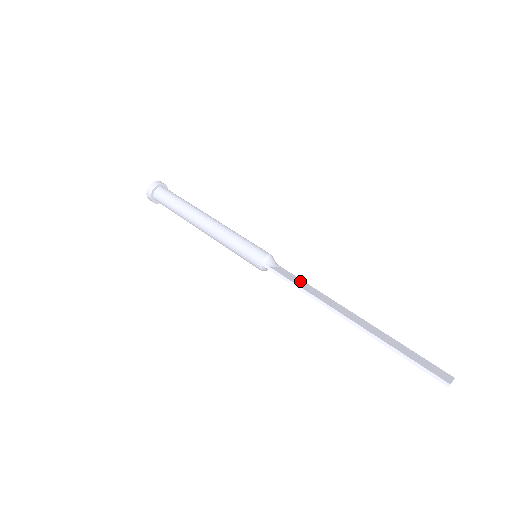
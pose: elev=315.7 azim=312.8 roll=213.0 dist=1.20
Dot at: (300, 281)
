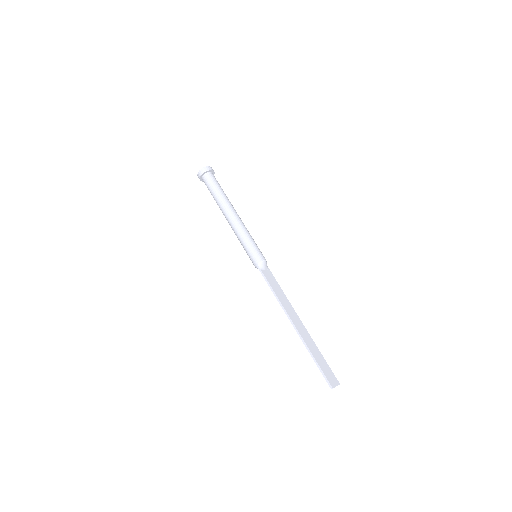
Dot at: (277, 286)
